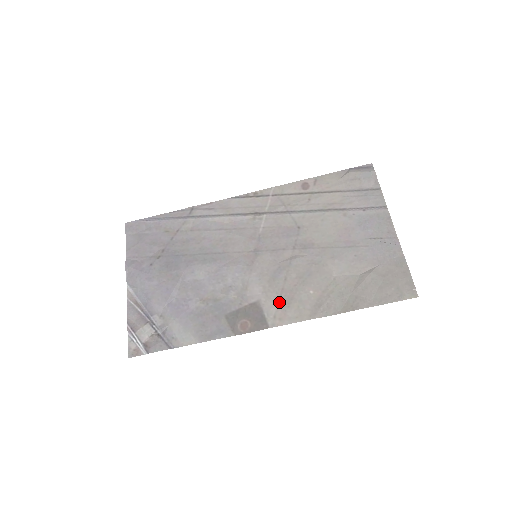
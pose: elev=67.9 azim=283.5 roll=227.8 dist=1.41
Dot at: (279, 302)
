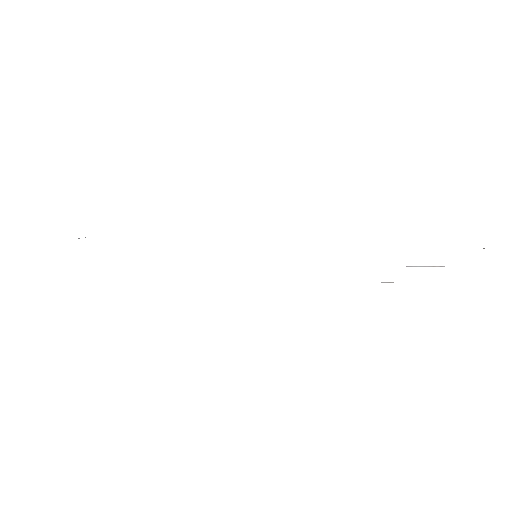
Dot at: occluded
